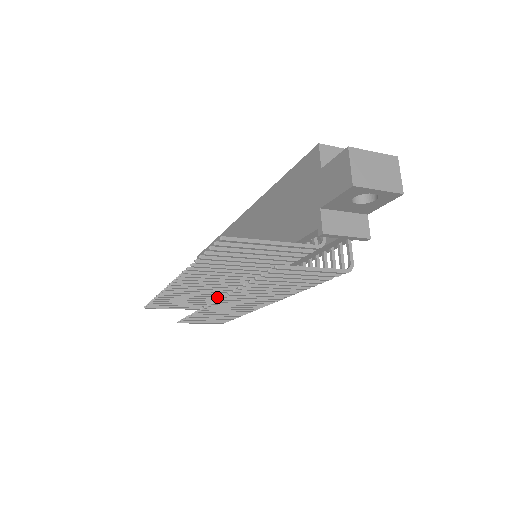
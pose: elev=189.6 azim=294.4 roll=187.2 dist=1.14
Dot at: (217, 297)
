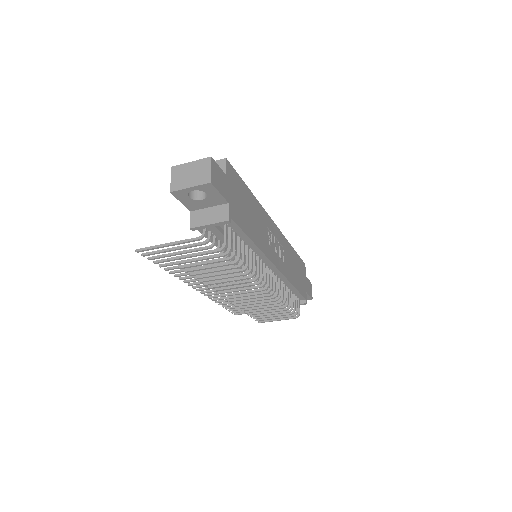
Dot at: occluded
